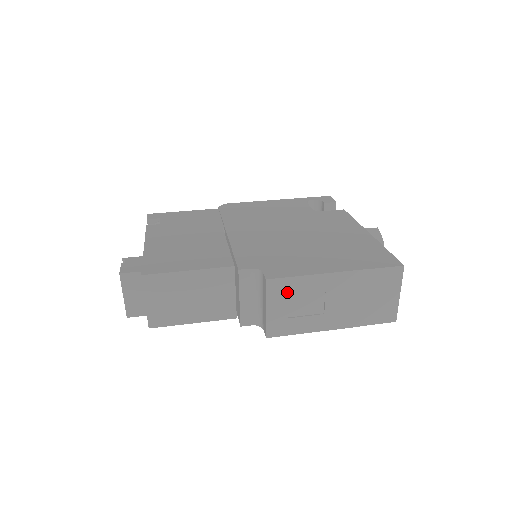
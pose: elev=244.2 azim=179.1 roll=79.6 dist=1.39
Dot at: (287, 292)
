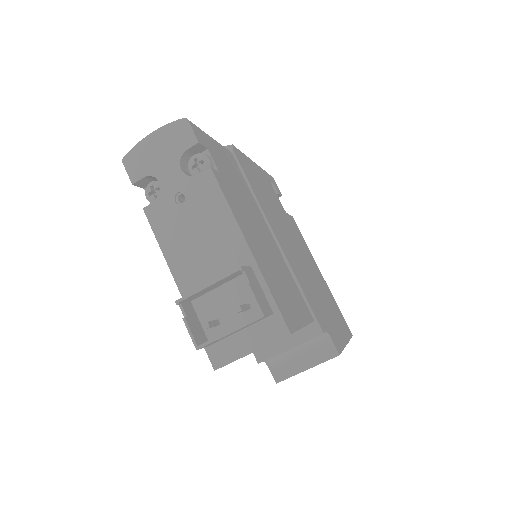
Dot at: occluded
